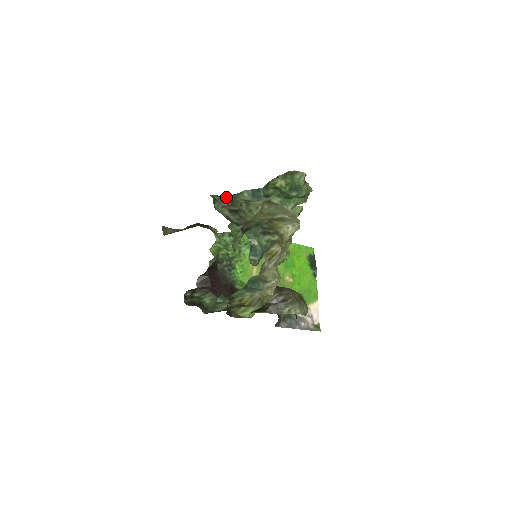
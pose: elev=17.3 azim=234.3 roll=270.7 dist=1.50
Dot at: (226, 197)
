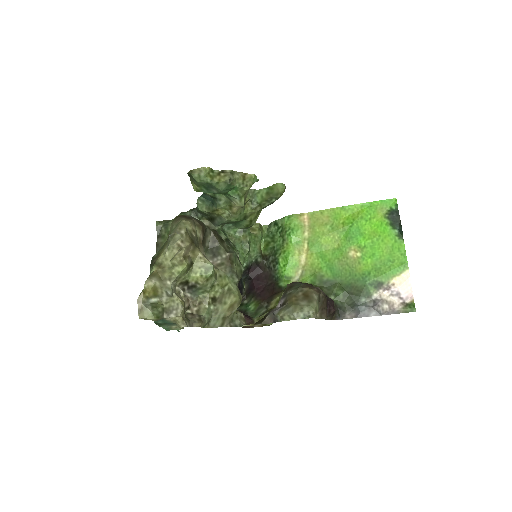
Dot at: (195, 209)
